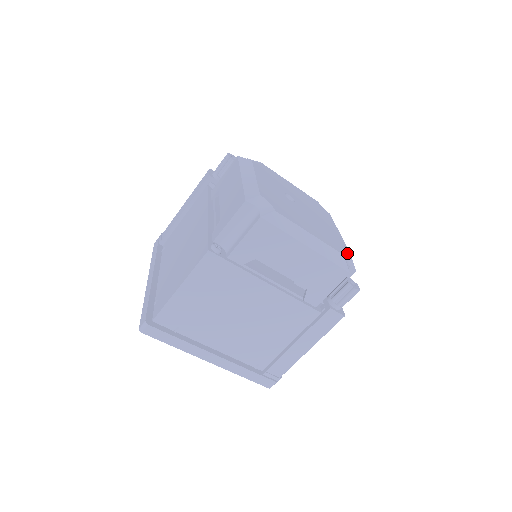
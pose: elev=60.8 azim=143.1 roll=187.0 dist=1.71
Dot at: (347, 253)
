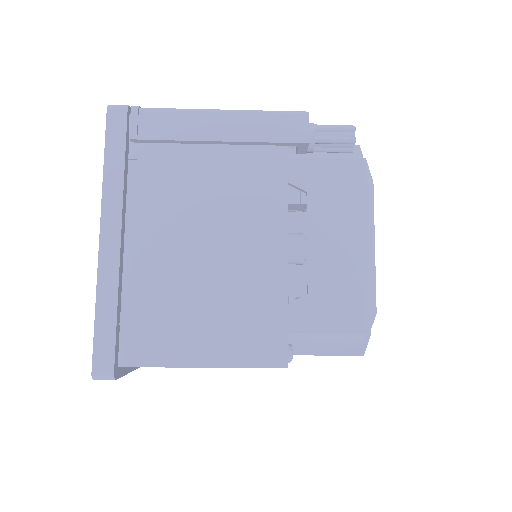
Dot at: occluded
